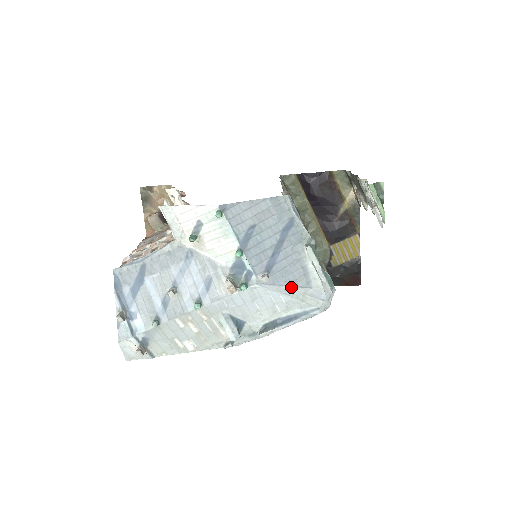
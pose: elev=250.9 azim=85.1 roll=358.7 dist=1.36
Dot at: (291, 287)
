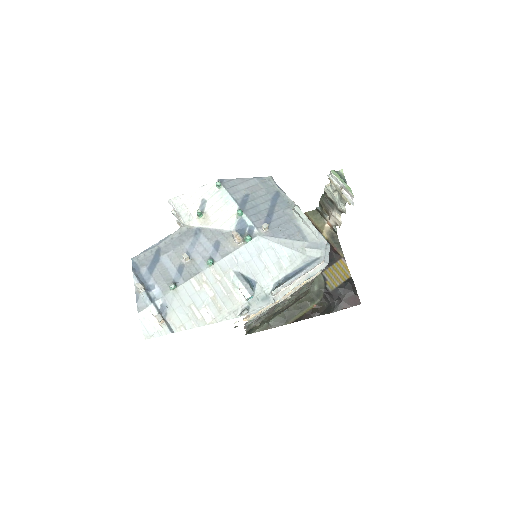
Dot at: (290, 240)
